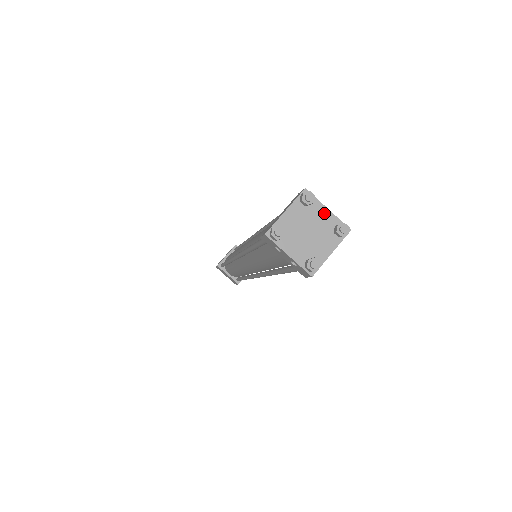
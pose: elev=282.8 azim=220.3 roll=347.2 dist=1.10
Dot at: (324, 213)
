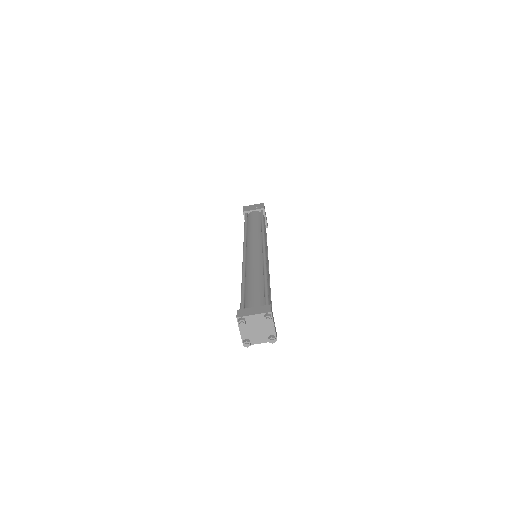
Dot at: (271, 327)
